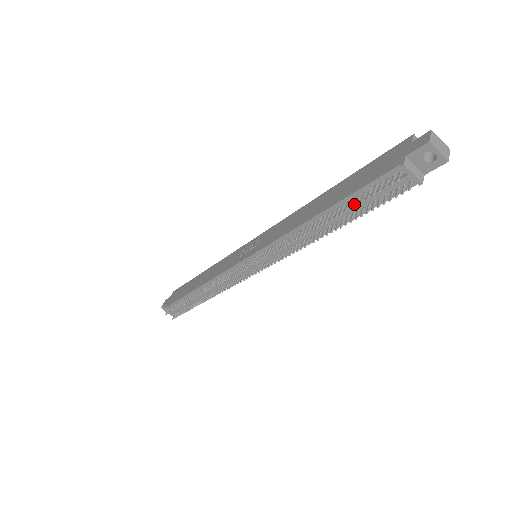
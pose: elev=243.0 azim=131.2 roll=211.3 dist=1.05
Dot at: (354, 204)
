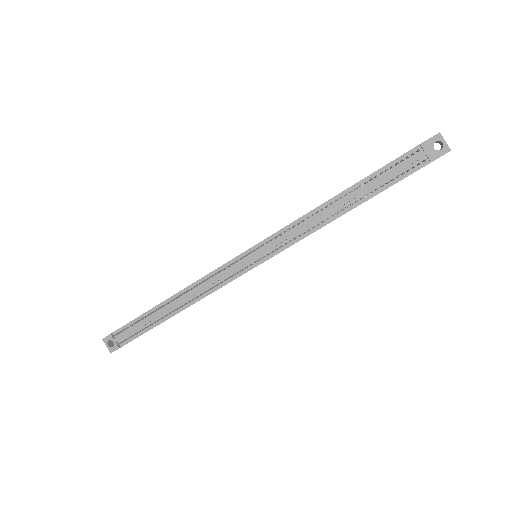
Dot at: (375, 181)
